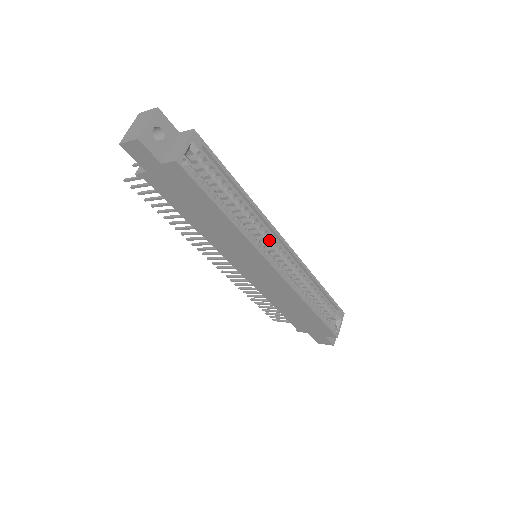
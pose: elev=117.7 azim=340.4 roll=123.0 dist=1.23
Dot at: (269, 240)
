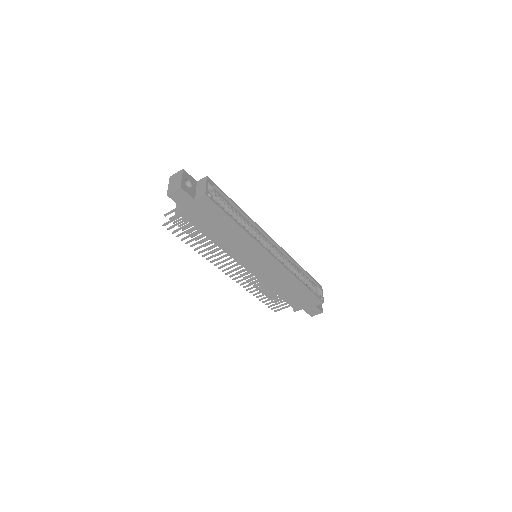
Dot at: (263, 240)
